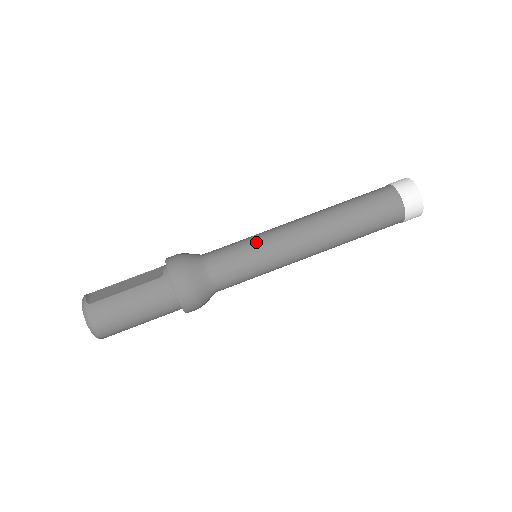
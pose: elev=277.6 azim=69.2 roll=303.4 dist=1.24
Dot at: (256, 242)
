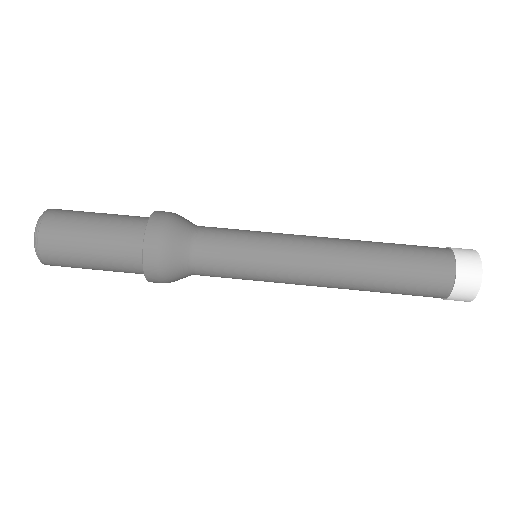
Dot at: occluded
